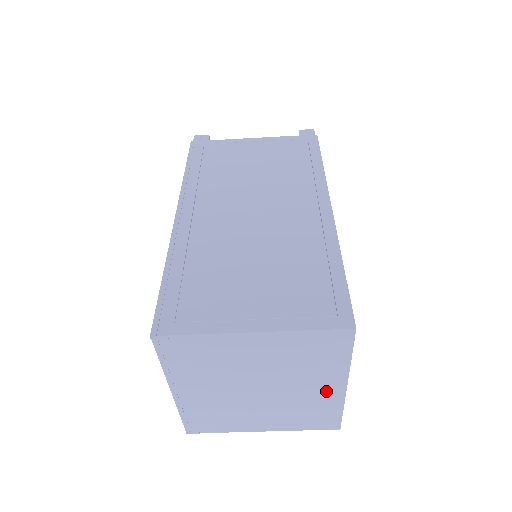
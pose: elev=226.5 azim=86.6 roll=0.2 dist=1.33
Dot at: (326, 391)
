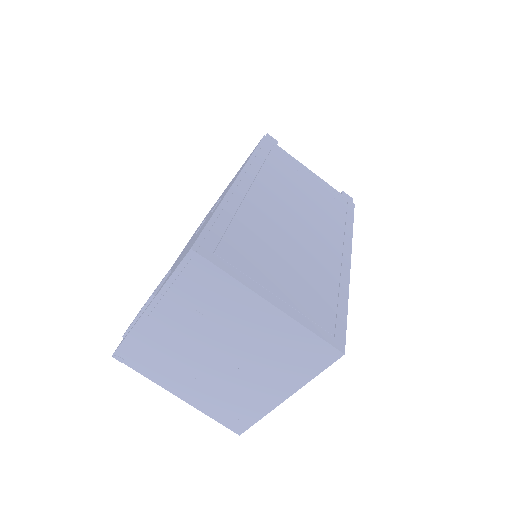
Dot at: (267, 393)
